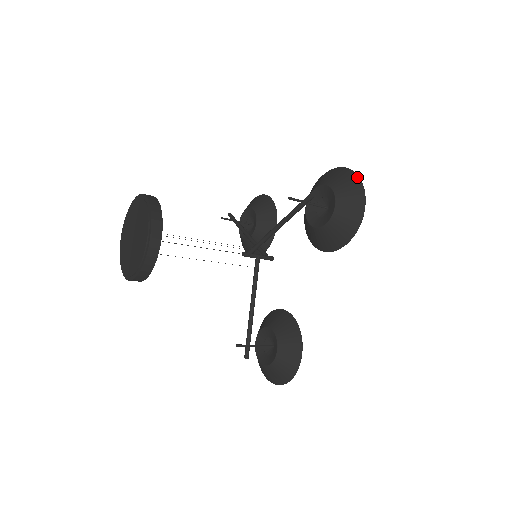
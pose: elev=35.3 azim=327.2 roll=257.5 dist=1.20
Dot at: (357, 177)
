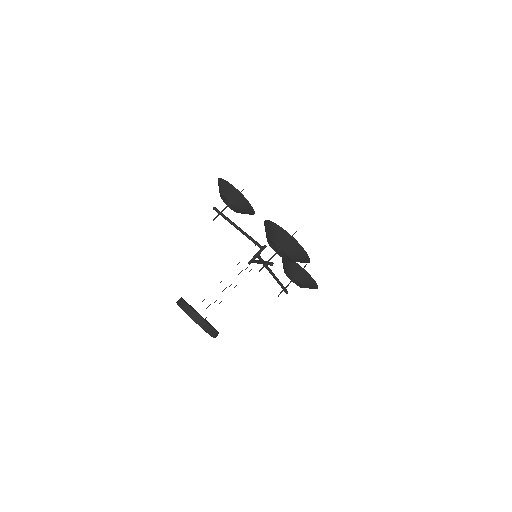
Dot at: (291, 237)
